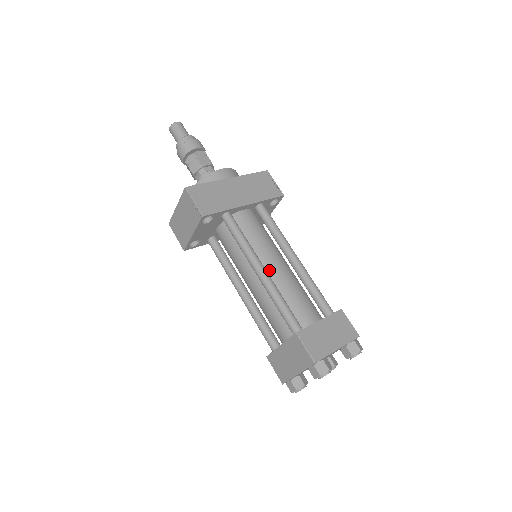
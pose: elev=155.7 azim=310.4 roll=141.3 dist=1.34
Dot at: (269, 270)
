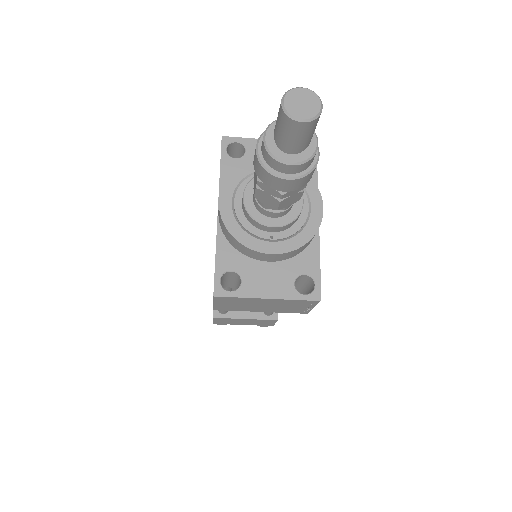
Dot at: occluded
